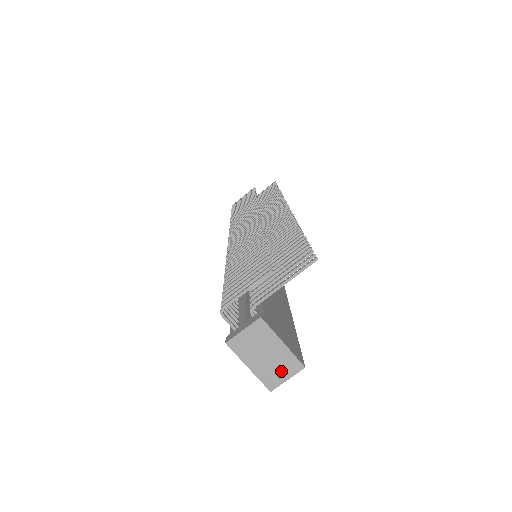
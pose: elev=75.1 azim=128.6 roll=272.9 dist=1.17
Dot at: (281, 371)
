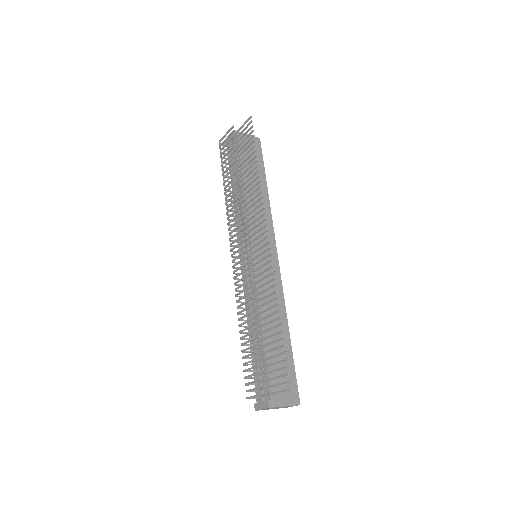
Dot at: occluded
